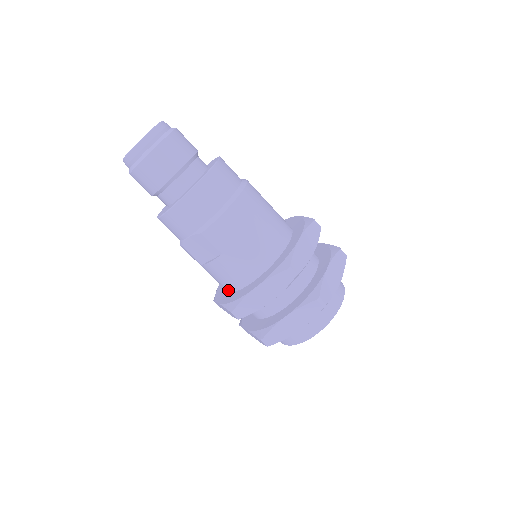
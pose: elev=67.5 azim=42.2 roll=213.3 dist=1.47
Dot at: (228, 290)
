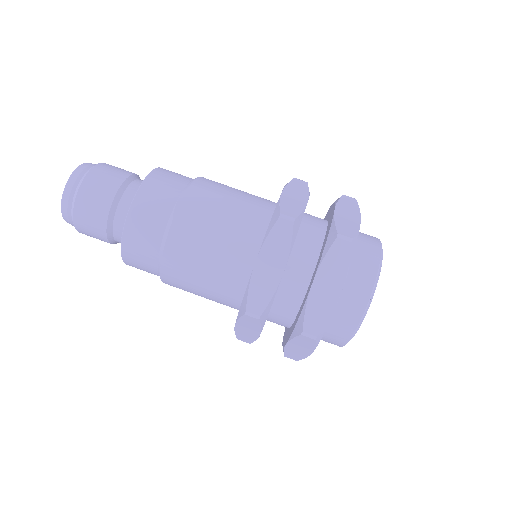
Dot at: (255, 251)
